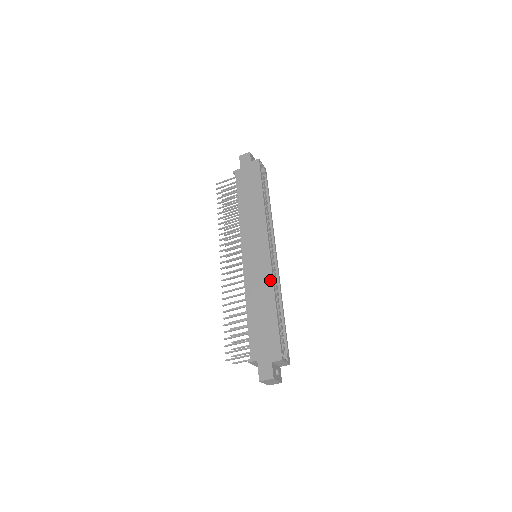
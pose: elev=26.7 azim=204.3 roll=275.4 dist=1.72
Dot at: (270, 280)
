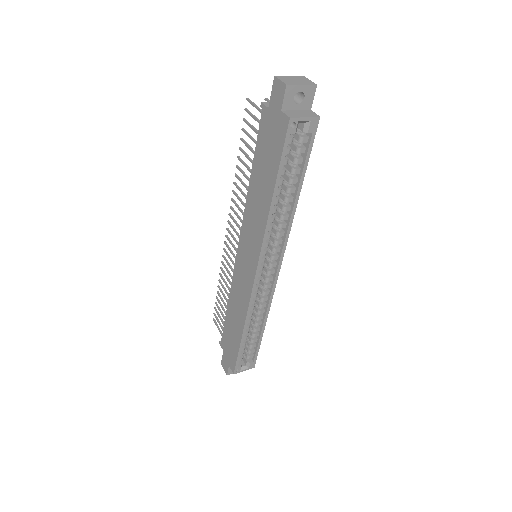
Dot at: (245, 308)
